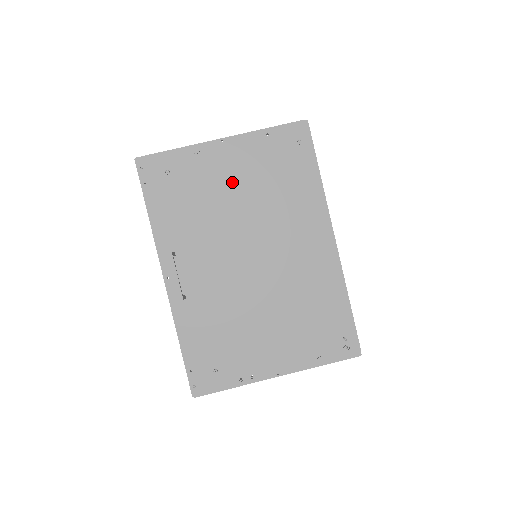
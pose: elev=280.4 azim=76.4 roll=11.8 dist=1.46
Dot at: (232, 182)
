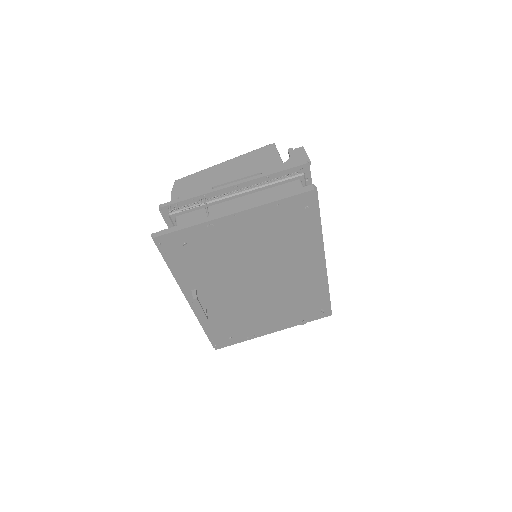
Dot at: (244, 242)
